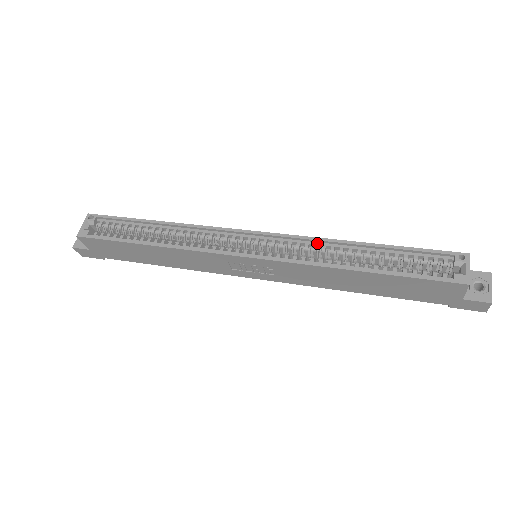
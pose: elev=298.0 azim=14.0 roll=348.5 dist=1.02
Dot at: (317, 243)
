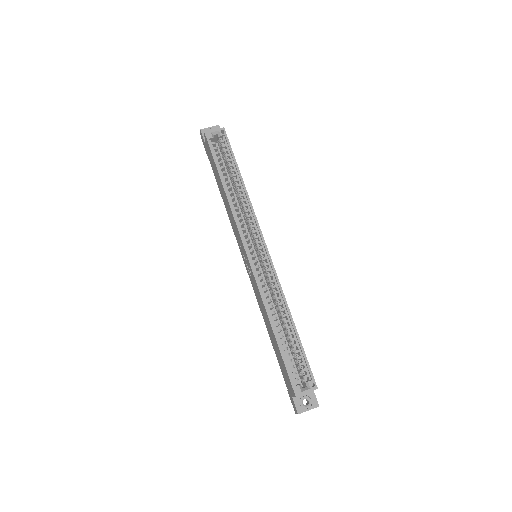
Dot at: (279, 292)
